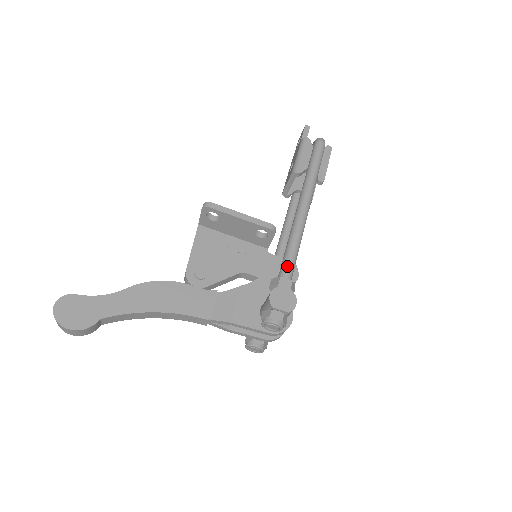
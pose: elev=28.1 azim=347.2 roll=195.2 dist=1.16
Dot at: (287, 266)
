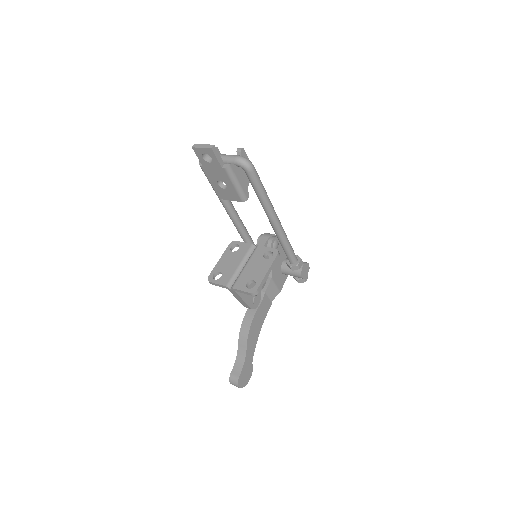
Dot at: (294, 257)
